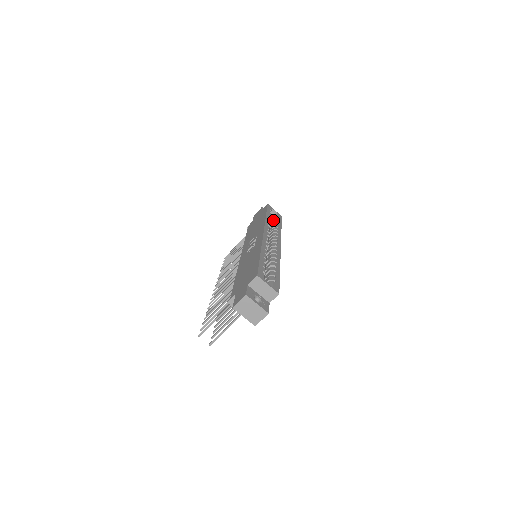
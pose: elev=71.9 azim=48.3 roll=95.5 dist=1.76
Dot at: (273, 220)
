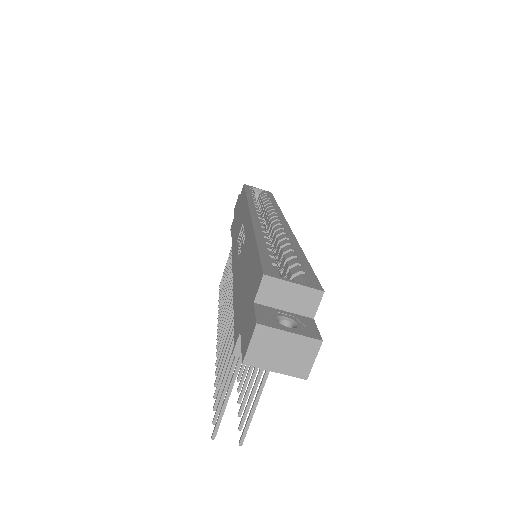
Dot at: (260, 200)
